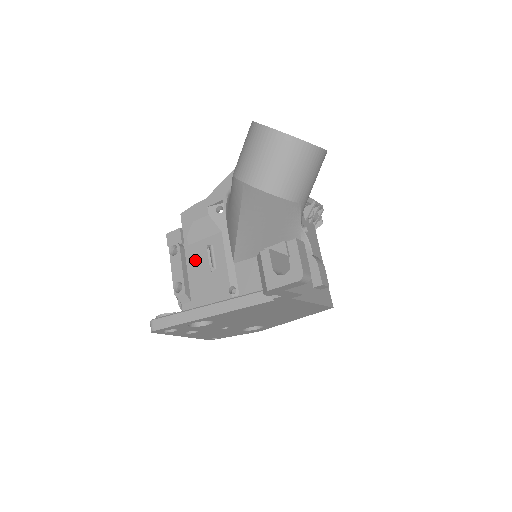
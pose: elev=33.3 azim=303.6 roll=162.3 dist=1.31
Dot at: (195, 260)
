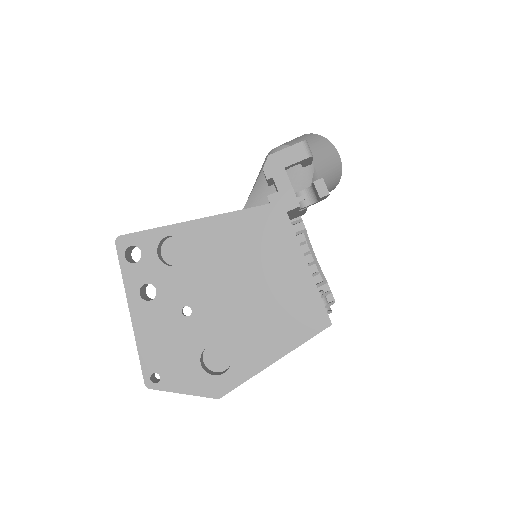
Dot at: occluded
